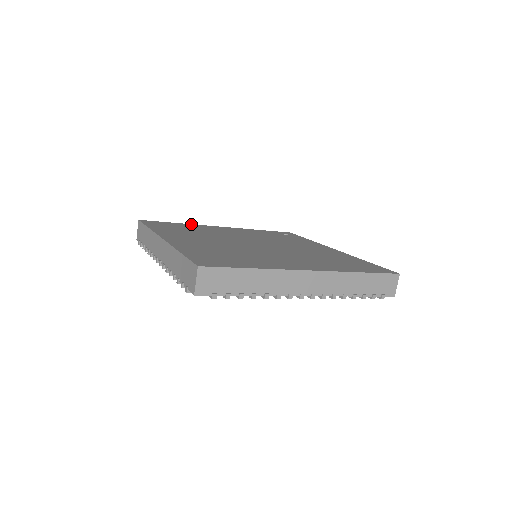
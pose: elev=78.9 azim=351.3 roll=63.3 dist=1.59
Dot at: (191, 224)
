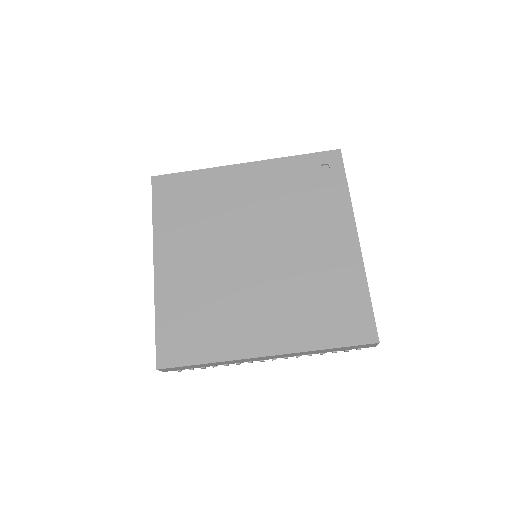
Dot at: (208, 169)
